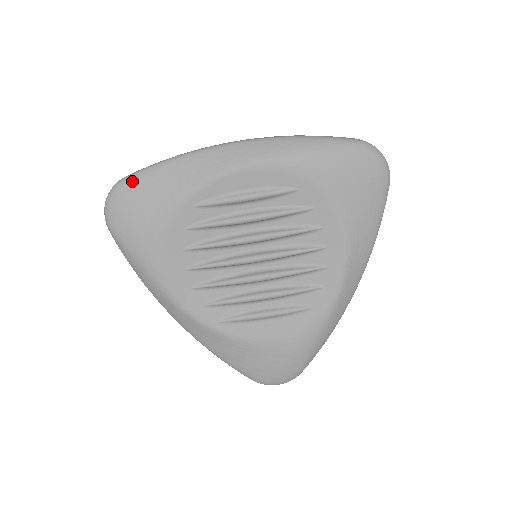
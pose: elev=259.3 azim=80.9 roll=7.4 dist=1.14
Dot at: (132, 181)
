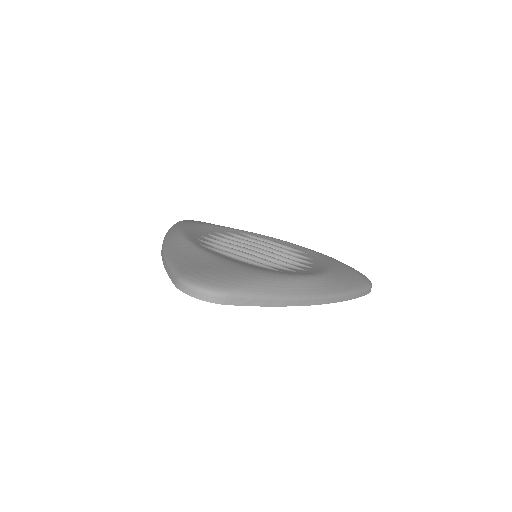
Dot at: occluded
